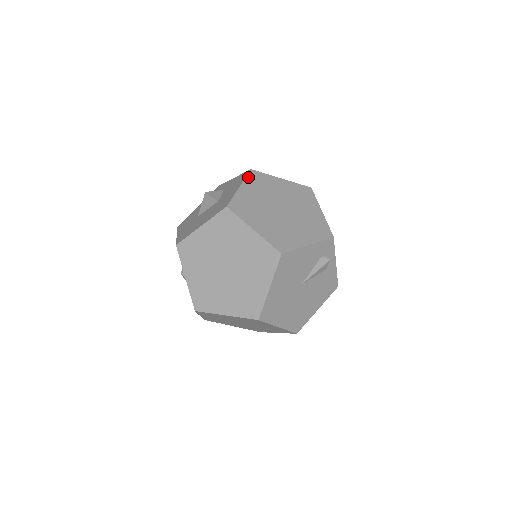
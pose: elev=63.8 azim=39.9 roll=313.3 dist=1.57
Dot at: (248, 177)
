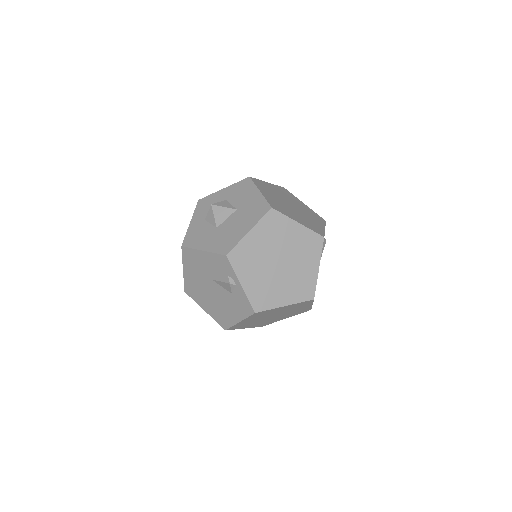
Dot at: (255, 183)
